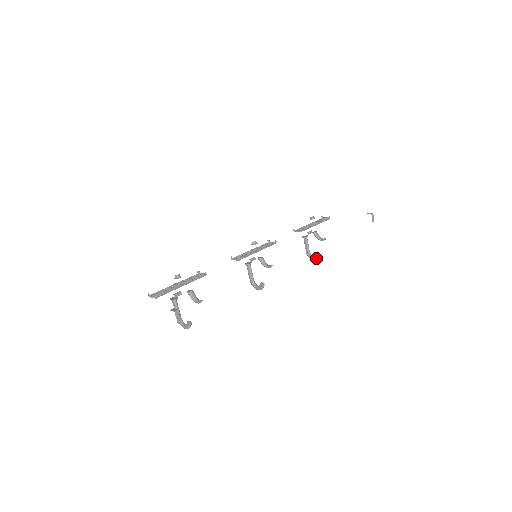
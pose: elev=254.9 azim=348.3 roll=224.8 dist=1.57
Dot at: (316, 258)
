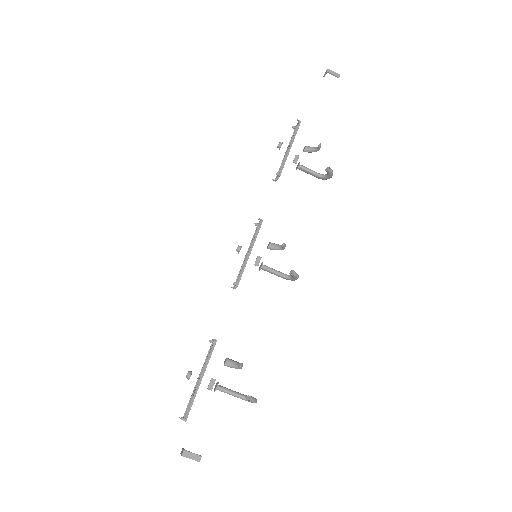
Dot at: (330, 175)
